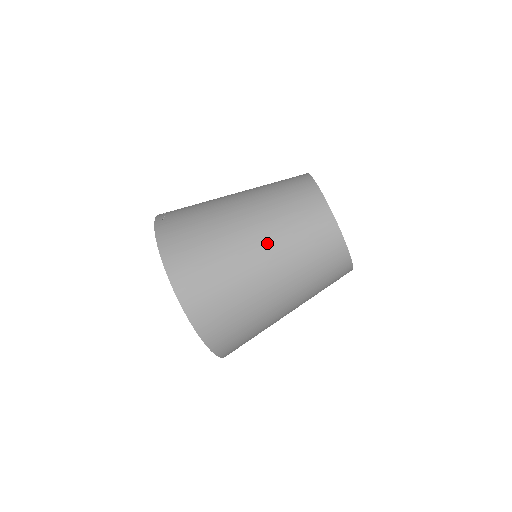
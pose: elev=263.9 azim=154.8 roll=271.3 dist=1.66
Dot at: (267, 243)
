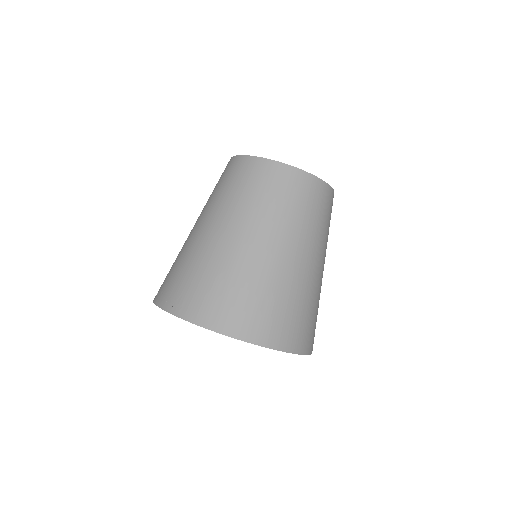
Dot at: (282, 239)
